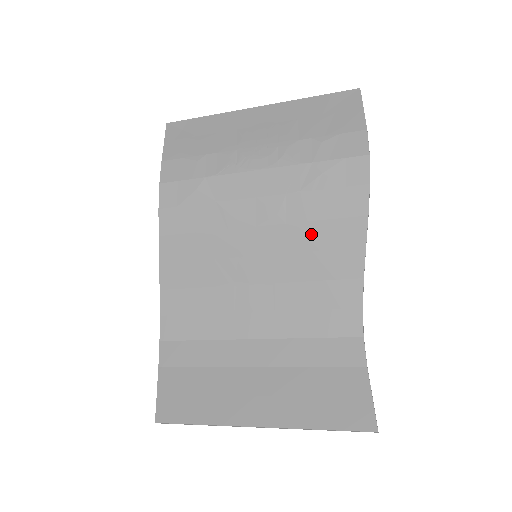
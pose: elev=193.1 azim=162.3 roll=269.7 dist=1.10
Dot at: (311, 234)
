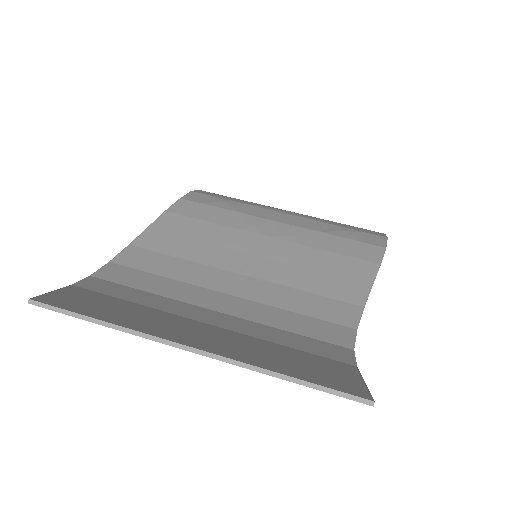
Dot at: (321, 258)
